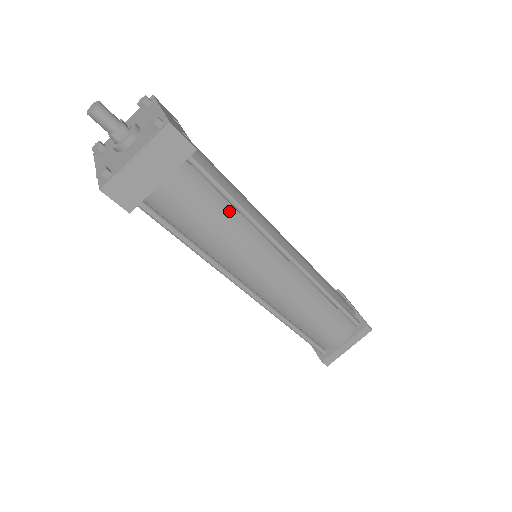
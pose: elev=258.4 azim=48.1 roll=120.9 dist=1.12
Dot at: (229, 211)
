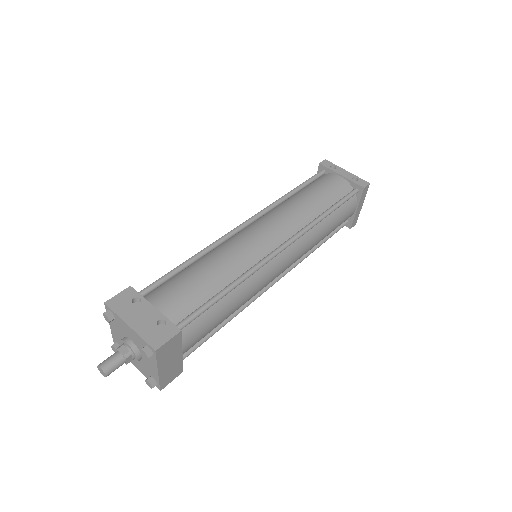
Dot at: (225, 299)
